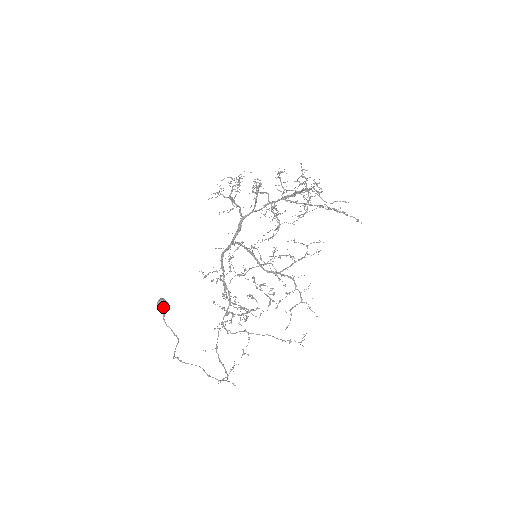
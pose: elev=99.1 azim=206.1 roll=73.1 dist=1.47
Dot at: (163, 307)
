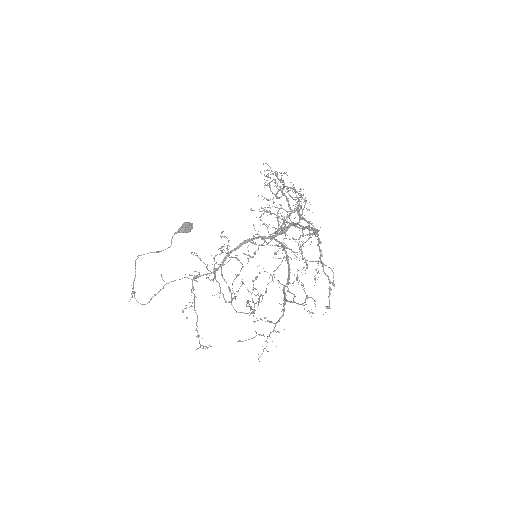
Dot at: (180, 227)
